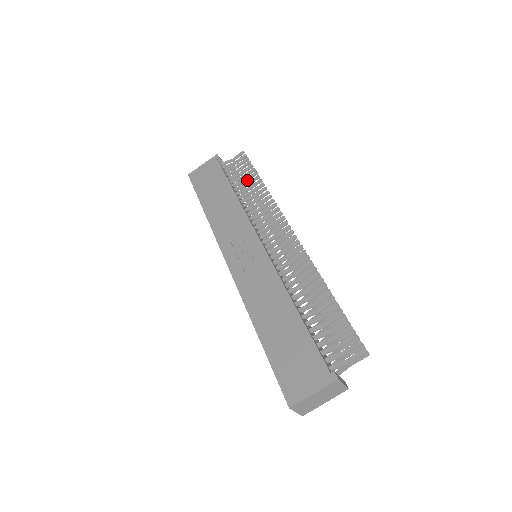
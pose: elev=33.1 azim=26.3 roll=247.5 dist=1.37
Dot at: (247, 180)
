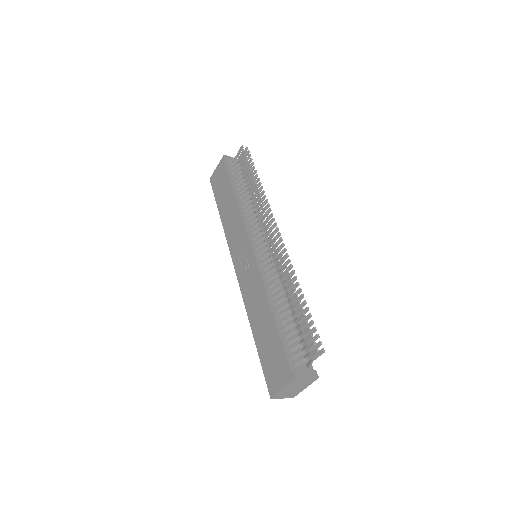
Dot at: (246, 178)
